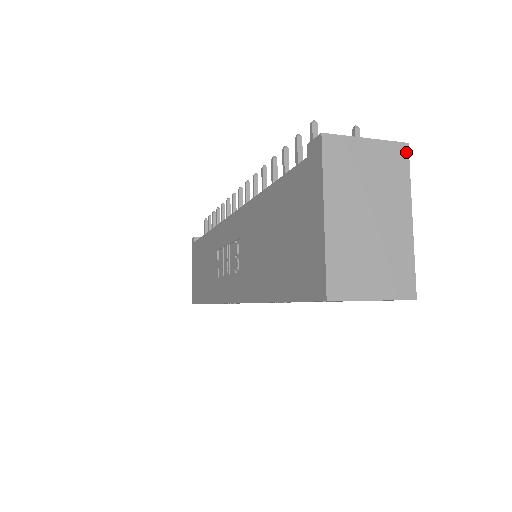
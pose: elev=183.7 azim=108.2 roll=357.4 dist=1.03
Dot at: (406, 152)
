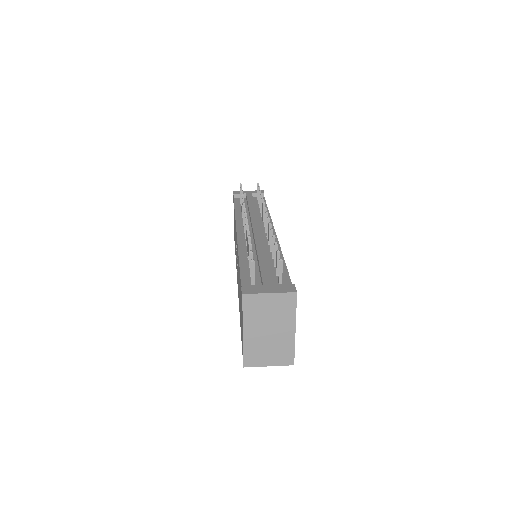
Dot at: (295, 297)
